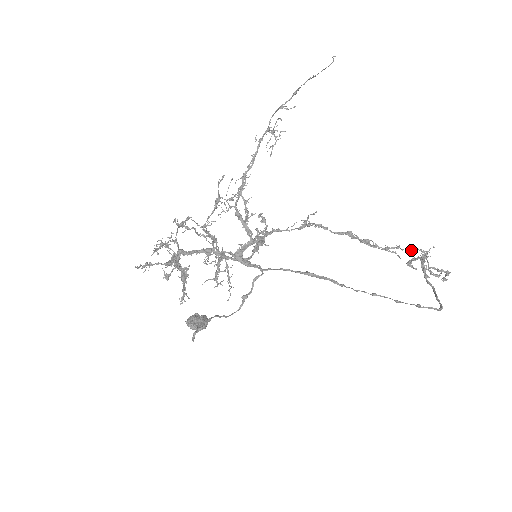
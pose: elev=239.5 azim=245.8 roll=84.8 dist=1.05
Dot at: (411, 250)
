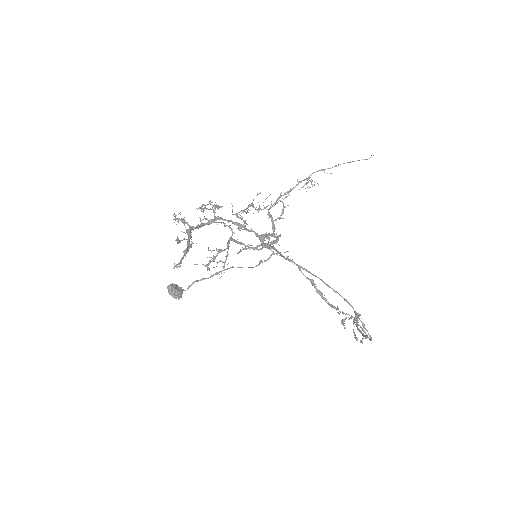
Dot at: (346, 314)
